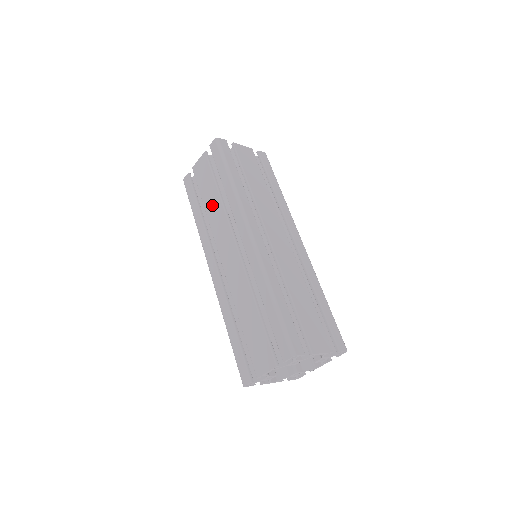
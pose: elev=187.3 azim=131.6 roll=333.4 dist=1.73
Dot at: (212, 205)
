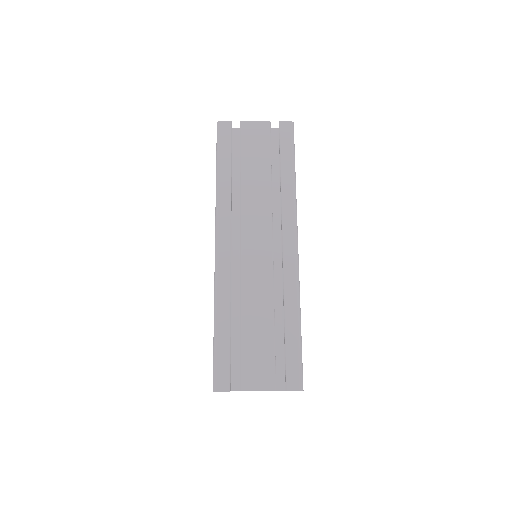
Dot at: occluded
